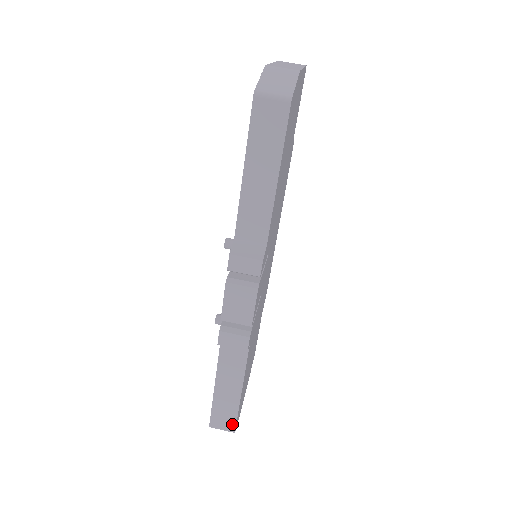
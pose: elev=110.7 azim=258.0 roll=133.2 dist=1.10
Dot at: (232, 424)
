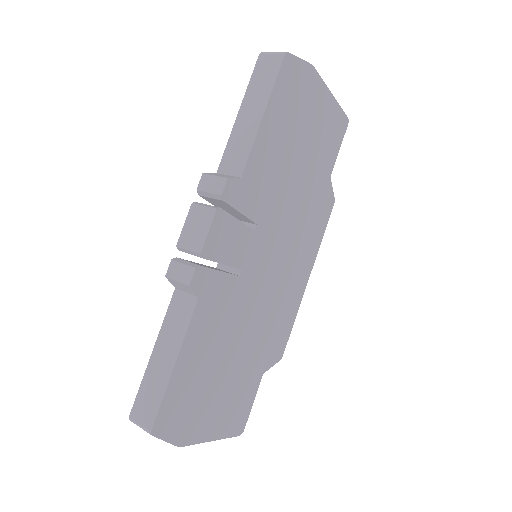
Dot at: (152, 417)
